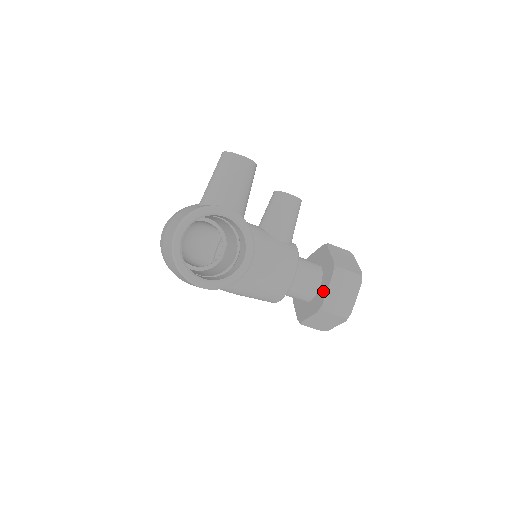
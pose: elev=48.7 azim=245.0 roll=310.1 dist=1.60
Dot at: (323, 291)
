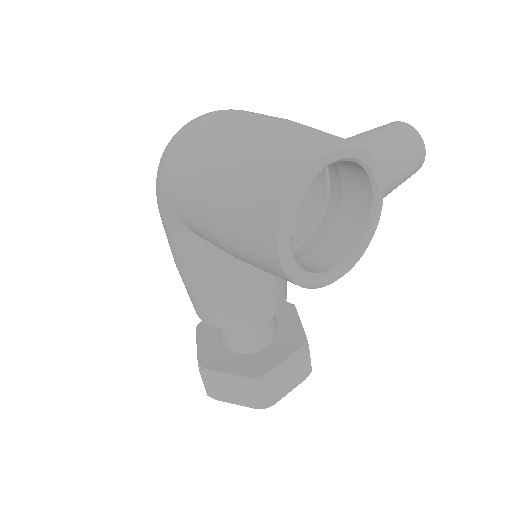
Dot at: (273, 358)
